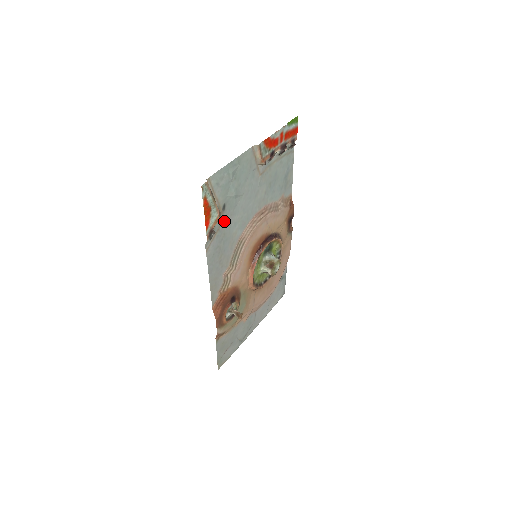
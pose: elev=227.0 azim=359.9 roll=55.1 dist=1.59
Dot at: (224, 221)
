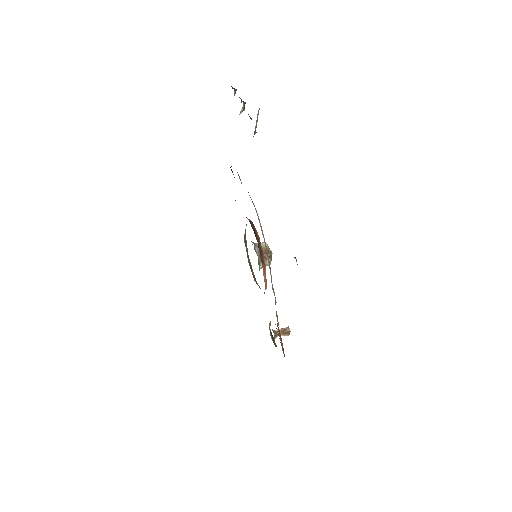
Dot at: occluded
